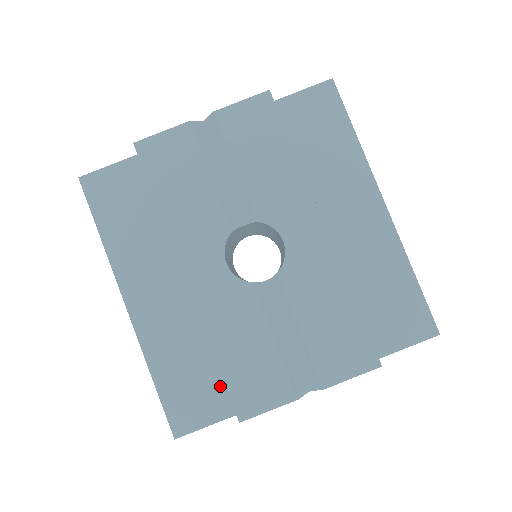
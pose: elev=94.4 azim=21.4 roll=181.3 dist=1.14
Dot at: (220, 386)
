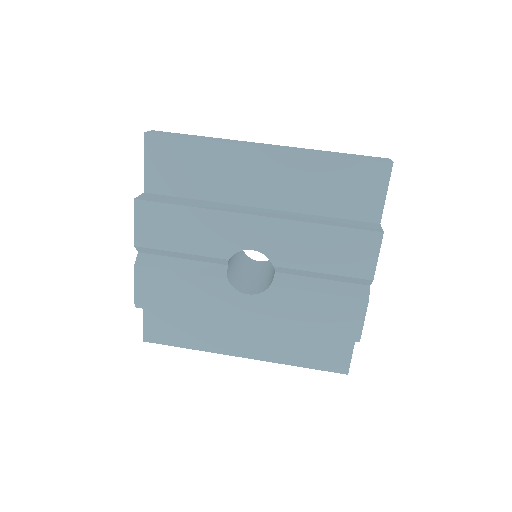
Dot at: occluded
